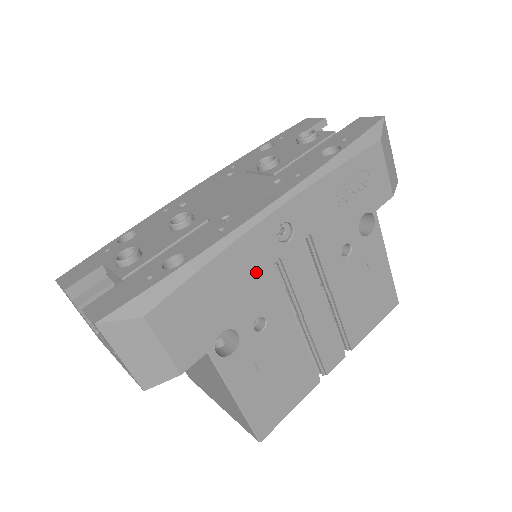
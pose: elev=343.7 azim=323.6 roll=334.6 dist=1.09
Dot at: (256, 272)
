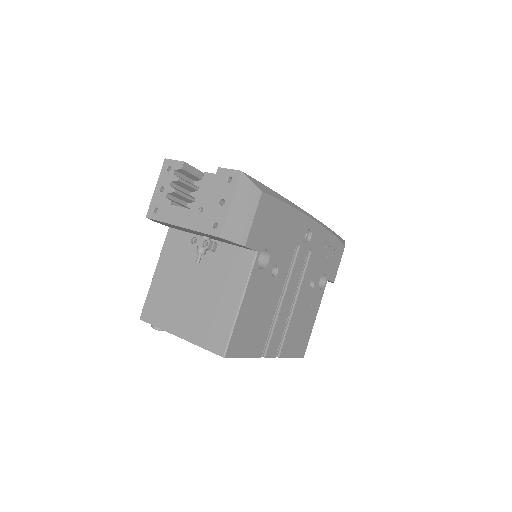
Dot at: (292, 238)
